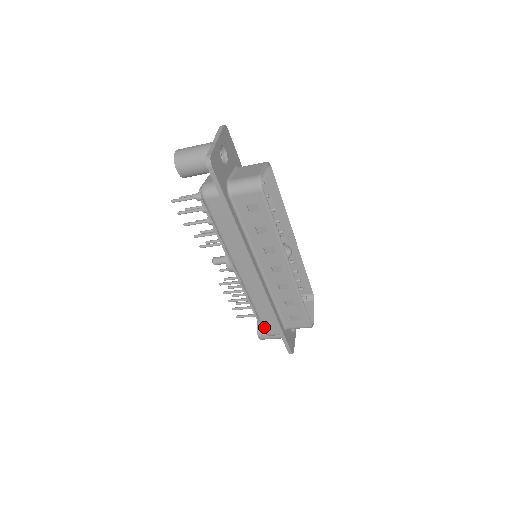
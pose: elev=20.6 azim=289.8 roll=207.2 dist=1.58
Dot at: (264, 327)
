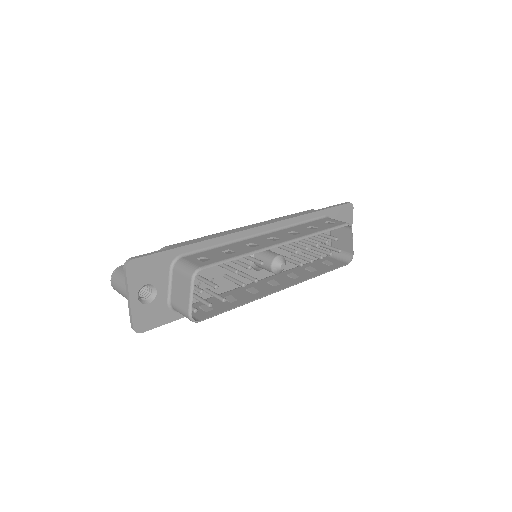
Dot at: occluded
